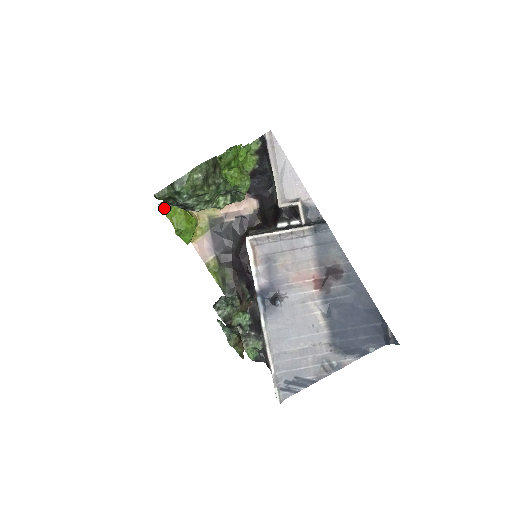
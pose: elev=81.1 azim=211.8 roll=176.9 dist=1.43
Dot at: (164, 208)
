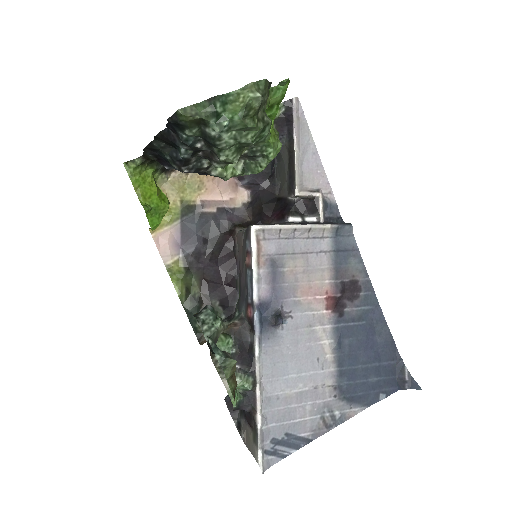
Dot at: (130, 170)
